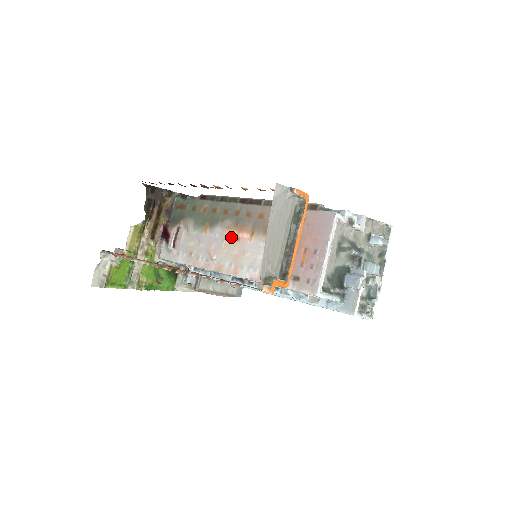
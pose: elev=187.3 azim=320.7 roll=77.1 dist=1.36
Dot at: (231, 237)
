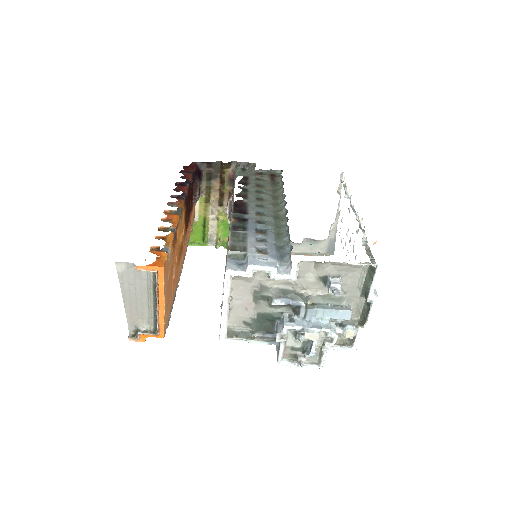
Dot at: occluded
